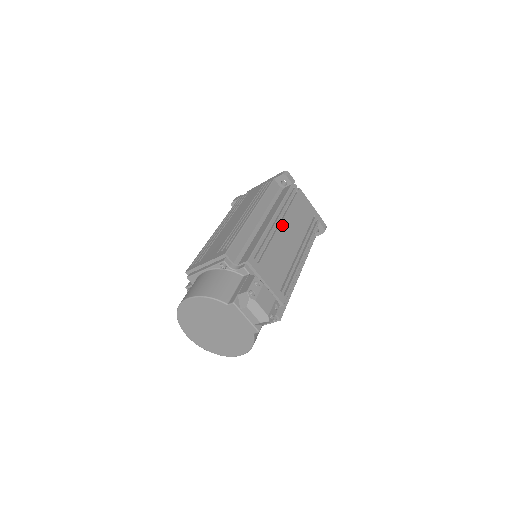
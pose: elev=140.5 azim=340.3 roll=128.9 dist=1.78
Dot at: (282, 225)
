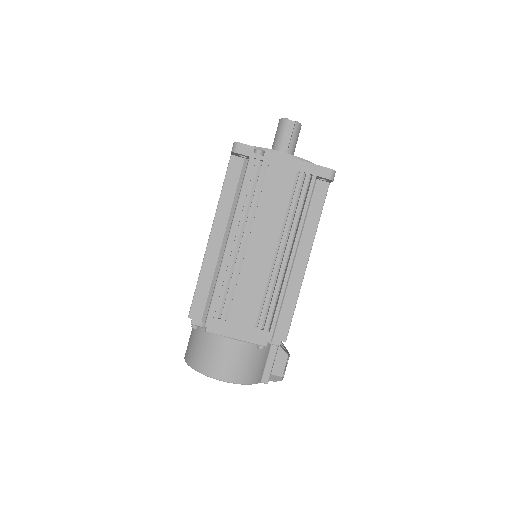
Dot at: occluded
